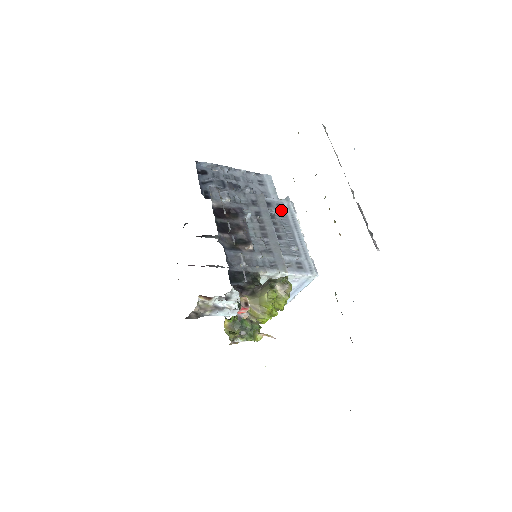
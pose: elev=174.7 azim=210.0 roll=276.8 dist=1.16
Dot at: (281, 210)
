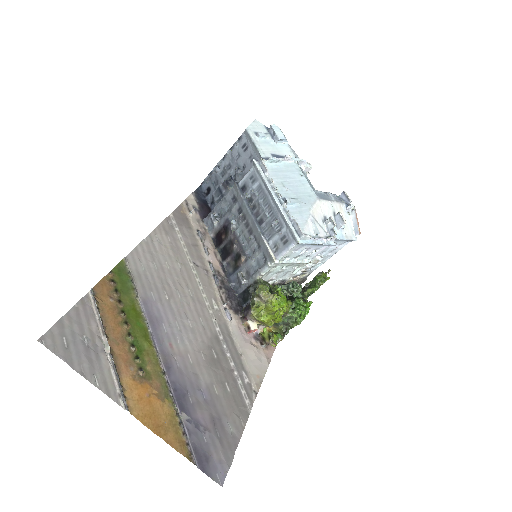
Dot at: (254, 183)
